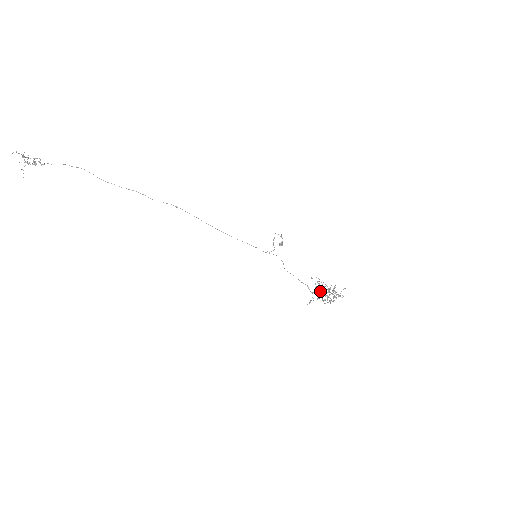
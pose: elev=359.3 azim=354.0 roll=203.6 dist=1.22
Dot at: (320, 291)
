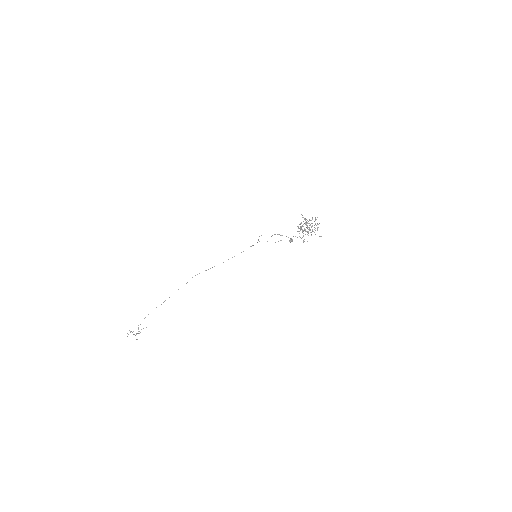
Dot at: occluded
